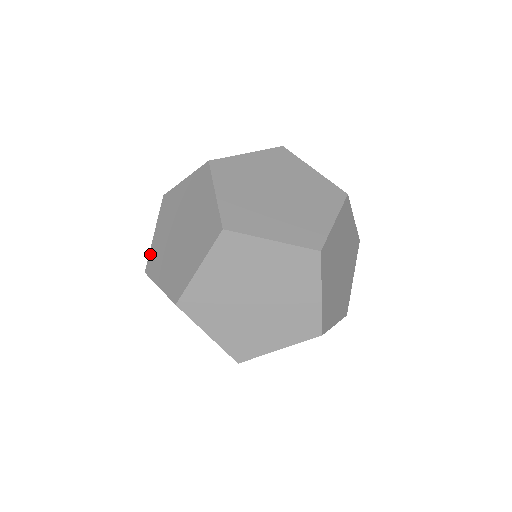
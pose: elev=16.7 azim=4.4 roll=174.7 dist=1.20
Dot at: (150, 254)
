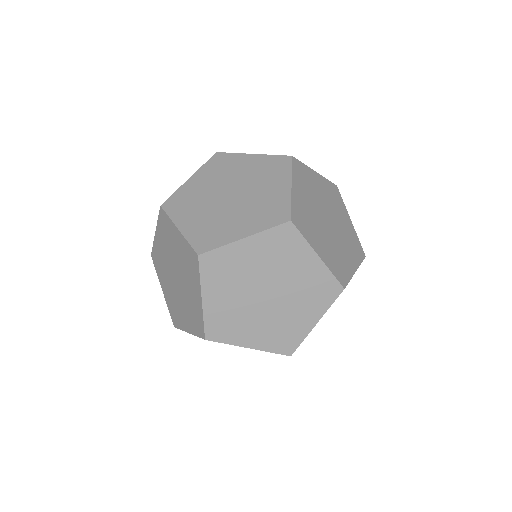
Dot at: (176, 193)
